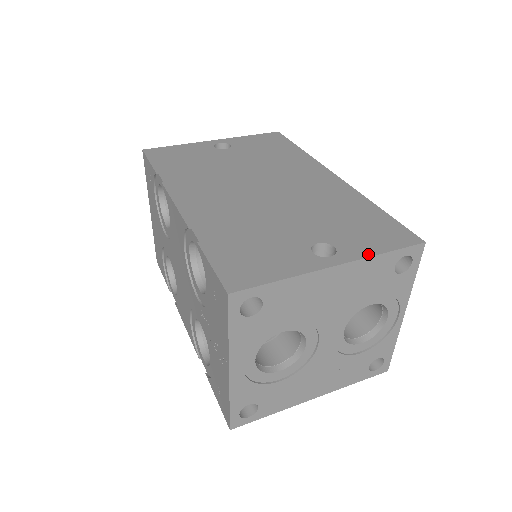
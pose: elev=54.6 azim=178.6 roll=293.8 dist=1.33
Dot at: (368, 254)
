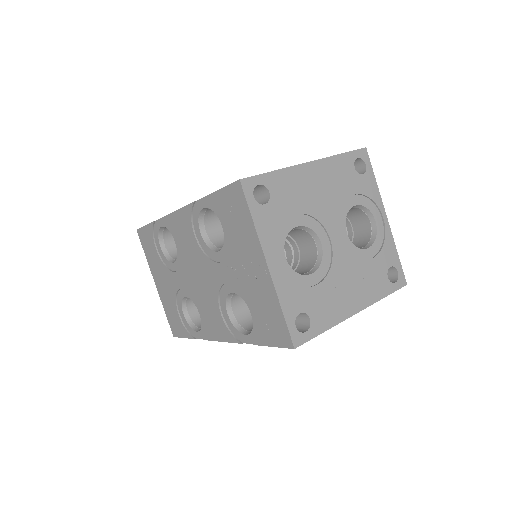
Dot at: (329, 157)
